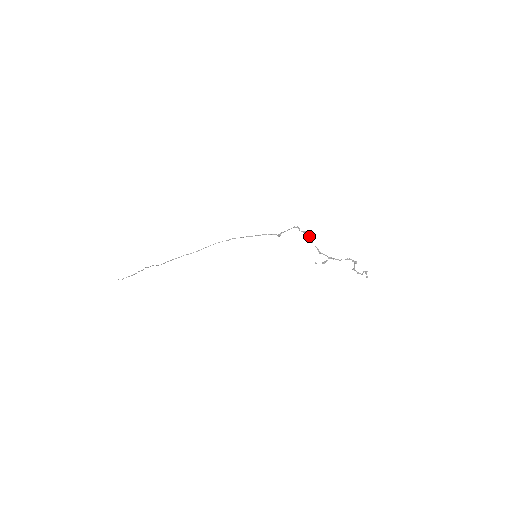
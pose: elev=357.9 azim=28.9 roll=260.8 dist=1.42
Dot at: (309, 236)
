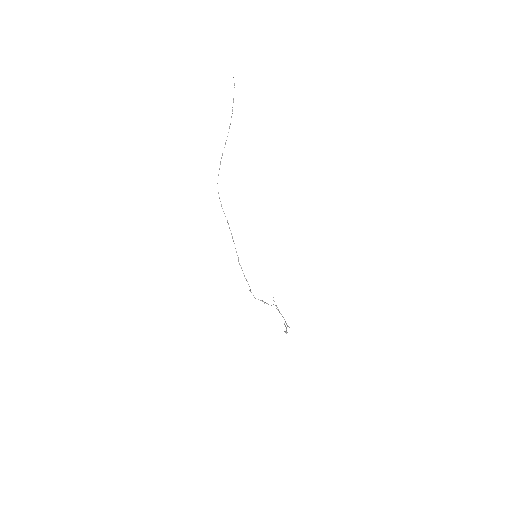
Dot at: (271, 305)
